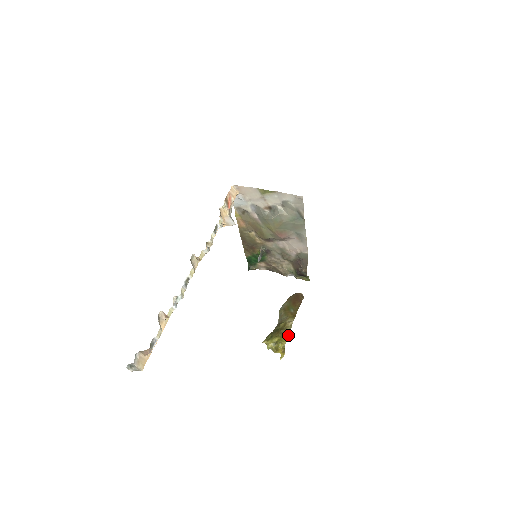
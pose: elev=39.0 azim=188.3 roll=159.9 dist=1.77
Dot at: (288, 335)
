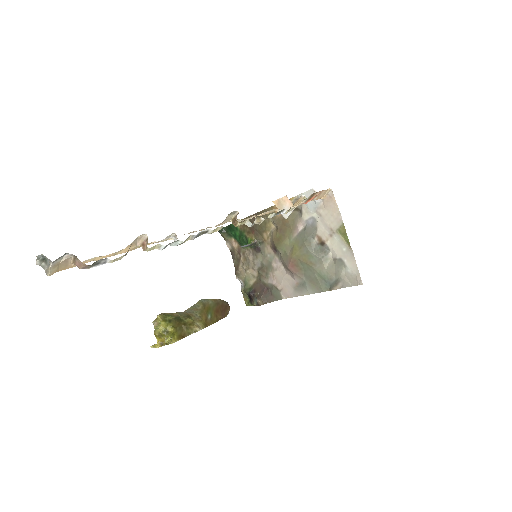
Dot at: (184, 337)
